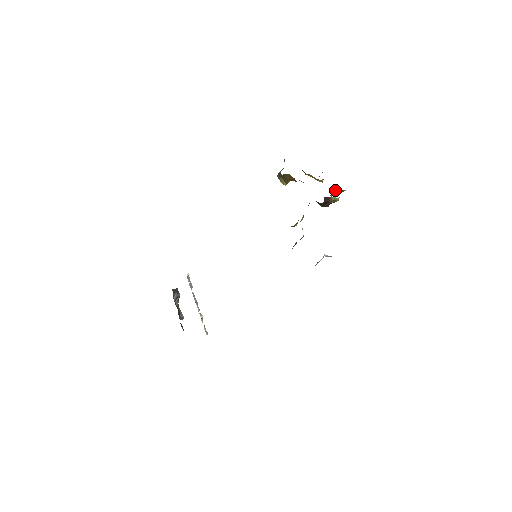
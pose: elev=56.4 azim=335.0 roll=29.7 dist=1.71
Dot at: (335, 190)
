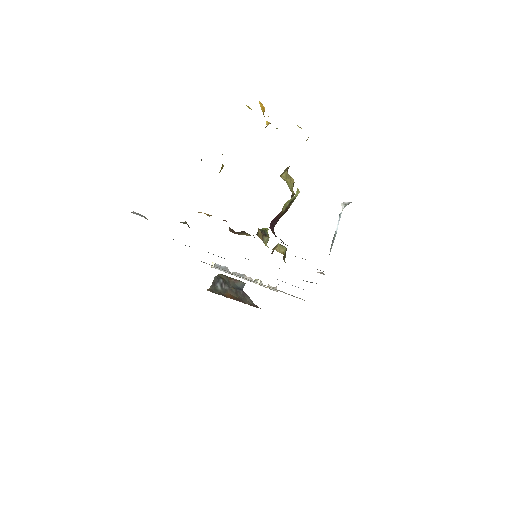
Dot at: (287, 167)
